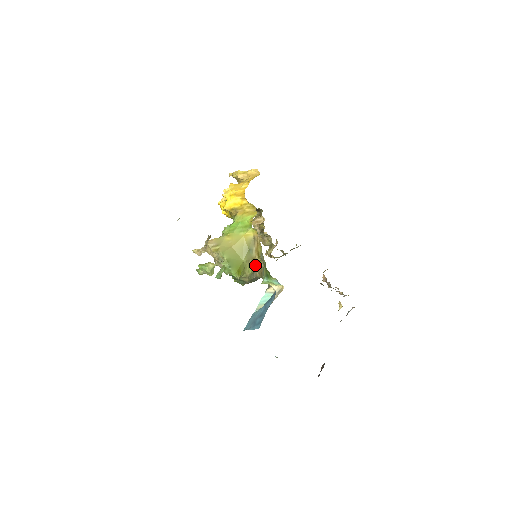
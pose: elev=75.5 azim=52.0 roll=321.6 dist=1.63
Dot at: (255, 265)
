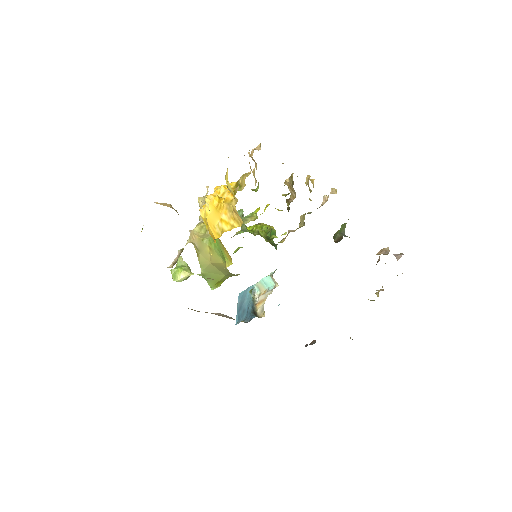
Dot at: occluded
